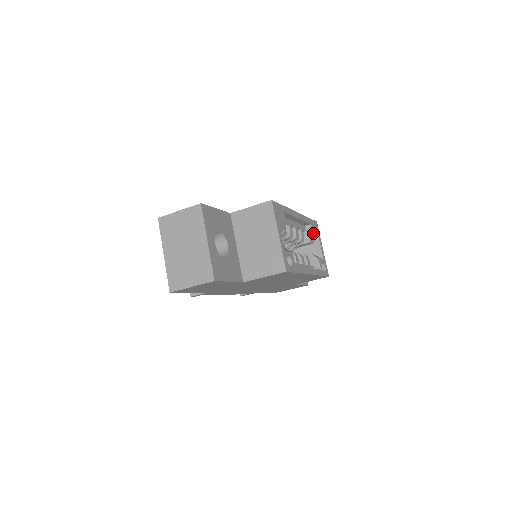
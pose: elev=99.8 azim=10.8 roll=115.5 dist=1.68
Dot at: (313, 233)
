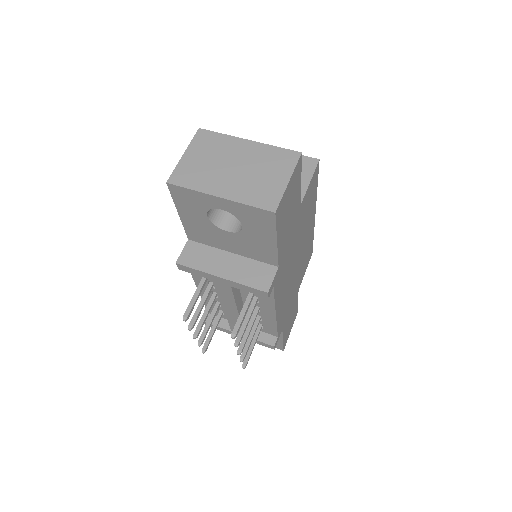
Dot at: occluded
